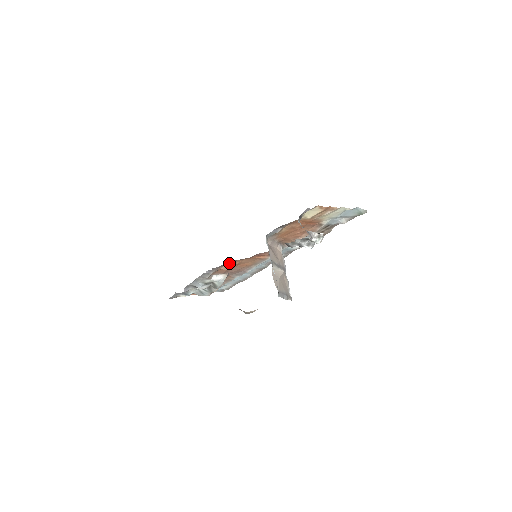
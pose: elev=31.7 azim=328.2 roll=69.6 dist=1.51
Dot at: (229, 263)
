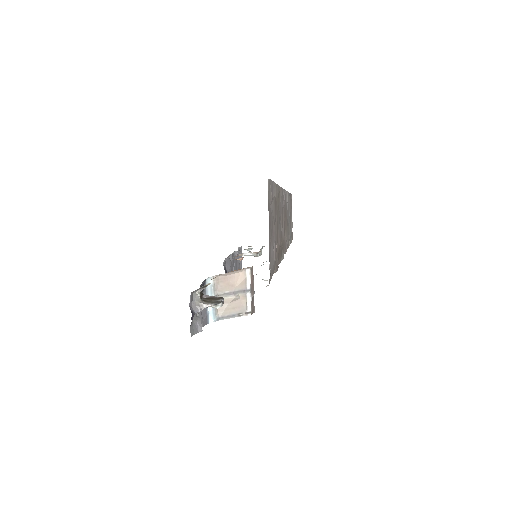
Dot at: occluded
